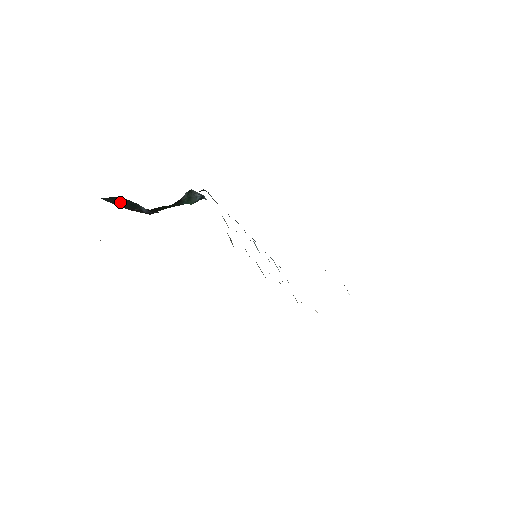
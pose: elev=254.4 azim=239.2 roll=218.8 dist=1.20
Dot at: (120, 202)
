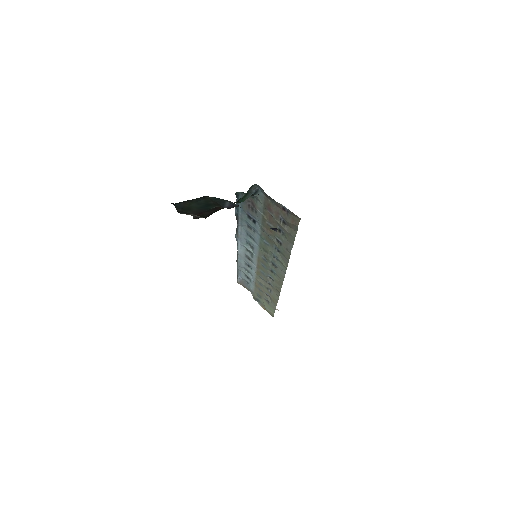
Dot at: (194, 205)
